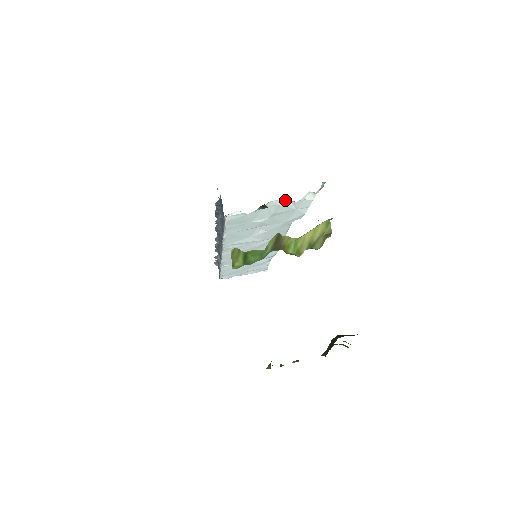
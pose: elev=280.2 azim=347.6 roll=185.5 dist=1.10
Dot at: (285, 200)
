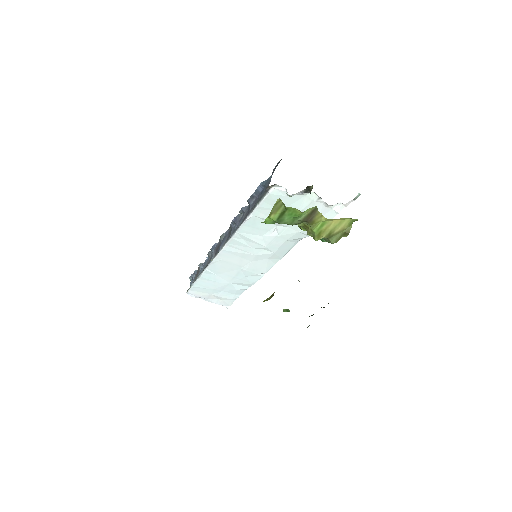
Dot at: (321, 199)
